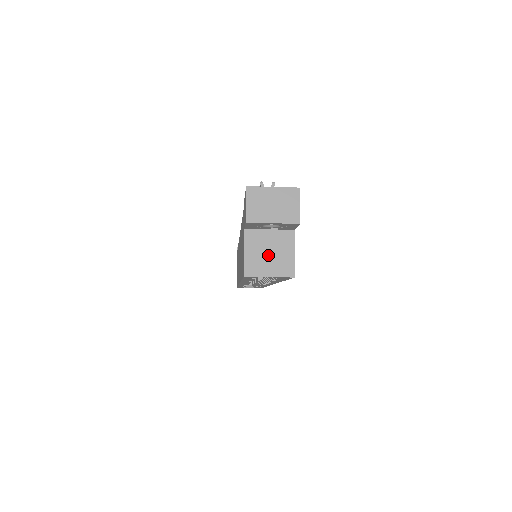
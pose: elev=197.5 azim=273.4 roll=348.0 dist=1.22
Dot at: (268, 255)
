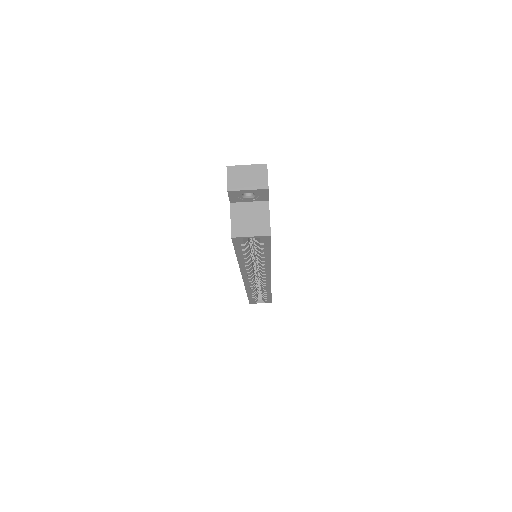
Dot at: (249, 220)
